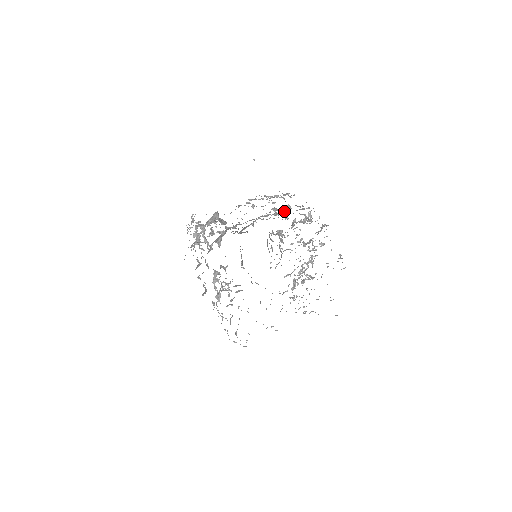
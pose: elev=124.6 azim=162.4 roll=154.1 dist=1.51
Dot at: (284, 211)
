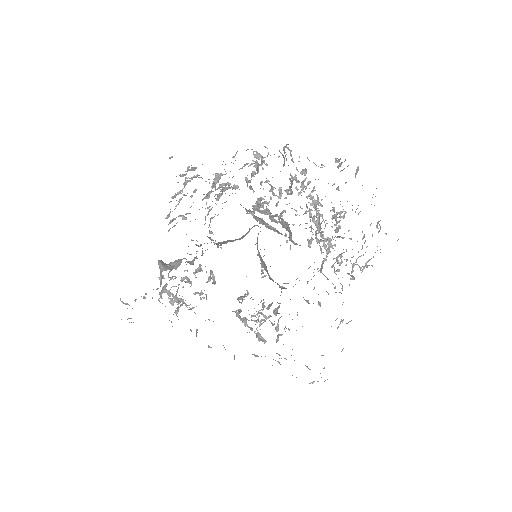
Dot at: occluded
